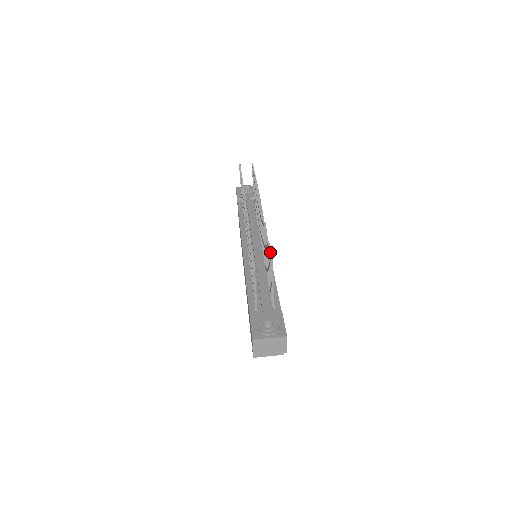
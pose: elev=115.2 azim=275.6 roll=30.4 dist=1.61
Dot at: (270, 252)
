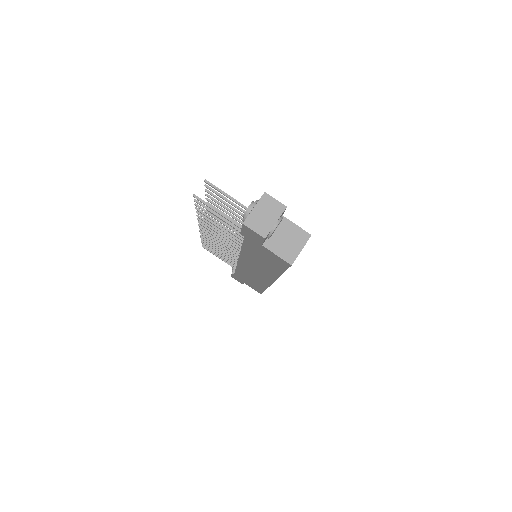
Dot at: (205, 186)
